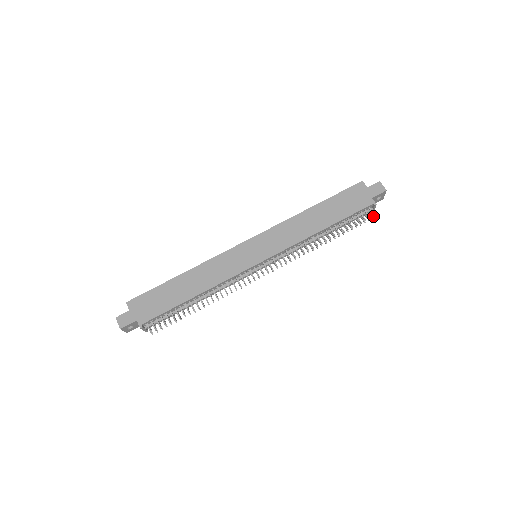
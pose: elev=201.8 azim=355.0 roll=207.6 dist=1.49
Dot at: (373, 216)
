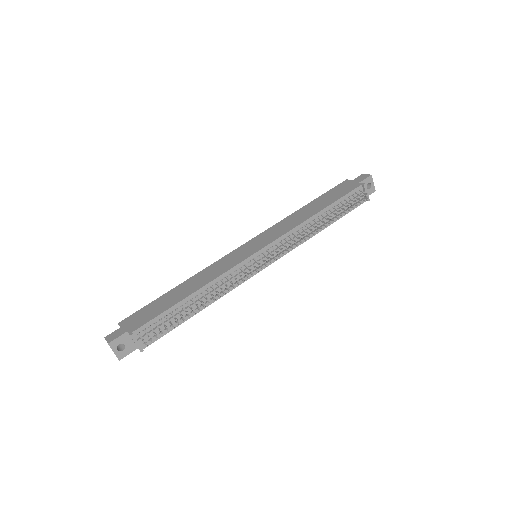
Dot at: (367, 197)
